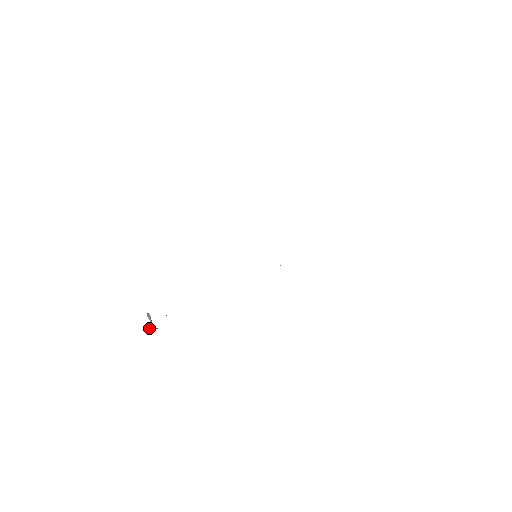
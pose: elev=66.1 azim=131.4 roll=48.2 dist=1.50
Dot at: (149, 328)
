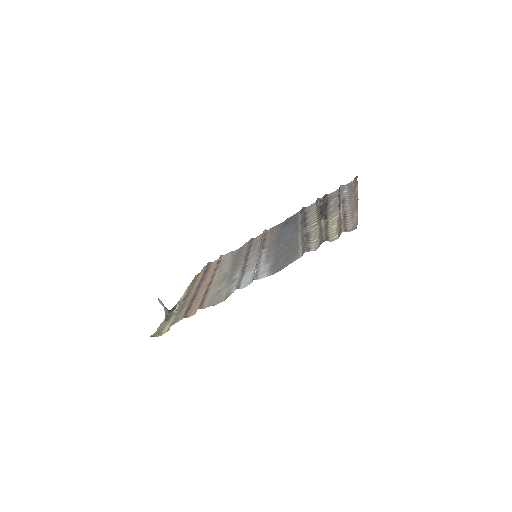
Dot at: (165, 315)
